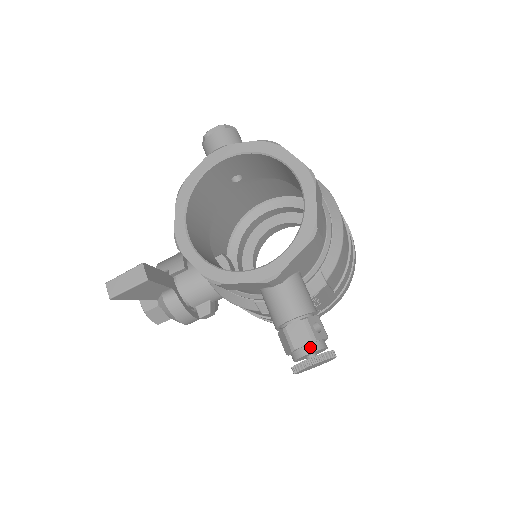
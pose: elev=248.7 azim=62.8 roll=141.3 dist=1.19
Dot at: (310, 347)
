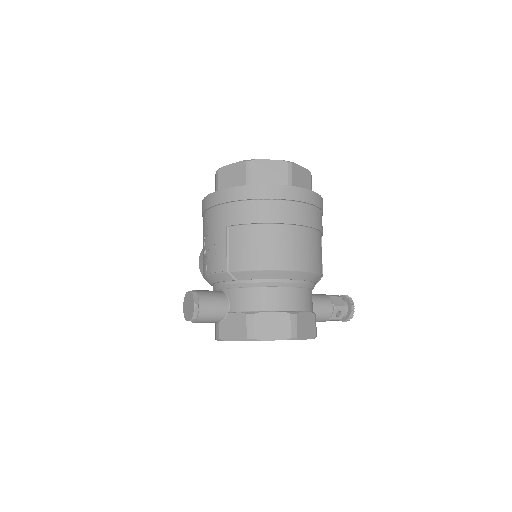
Dot at: (341, 319)
